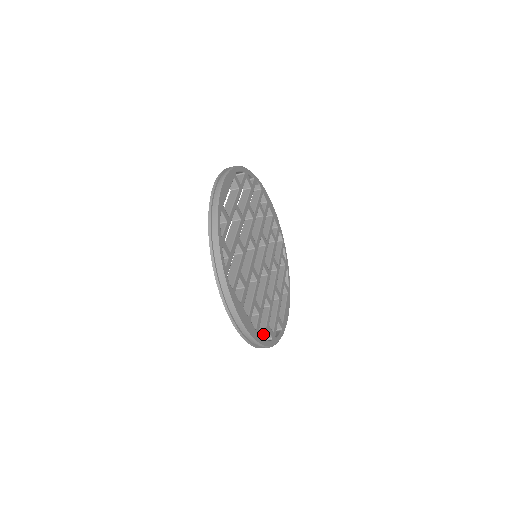
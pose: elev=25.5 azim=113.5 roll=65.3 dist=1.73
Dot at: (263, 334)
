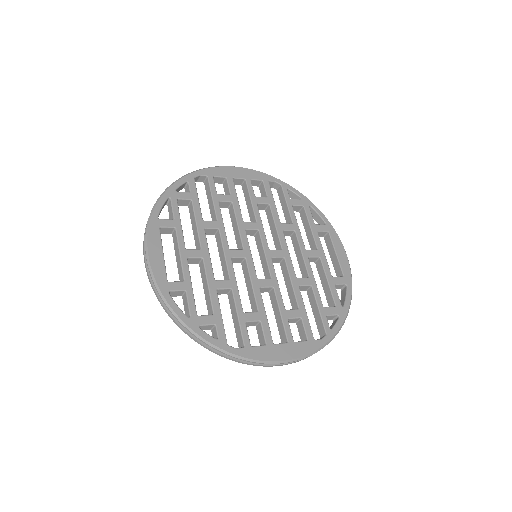
Dot at: (322, 327)
